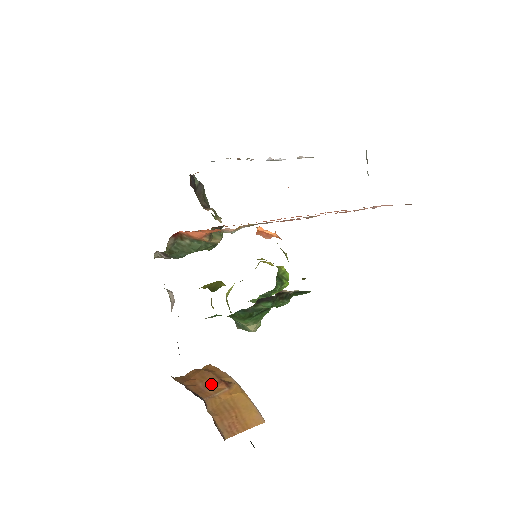
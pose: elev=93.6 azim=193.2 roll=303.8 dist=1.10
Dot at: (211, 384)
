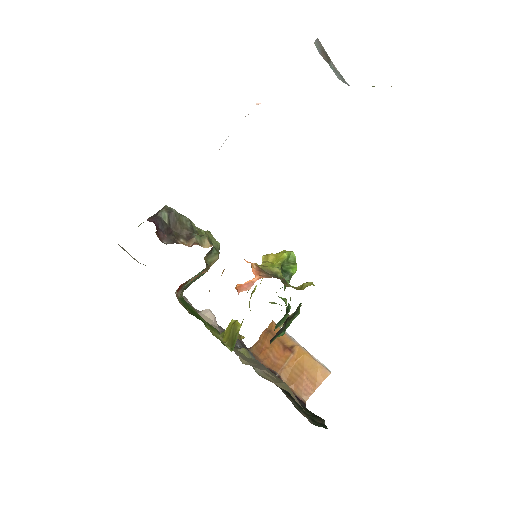
Dot at: (279, 353)
